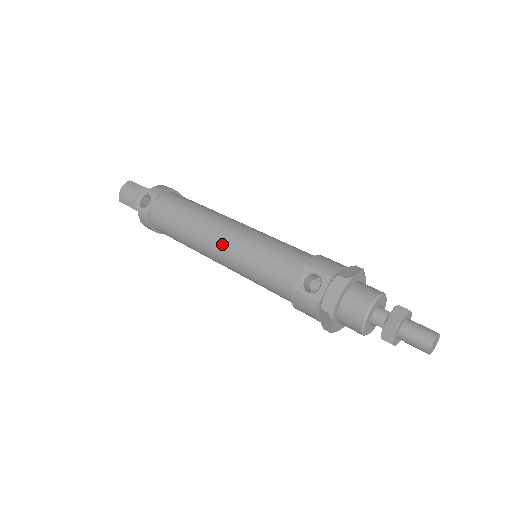
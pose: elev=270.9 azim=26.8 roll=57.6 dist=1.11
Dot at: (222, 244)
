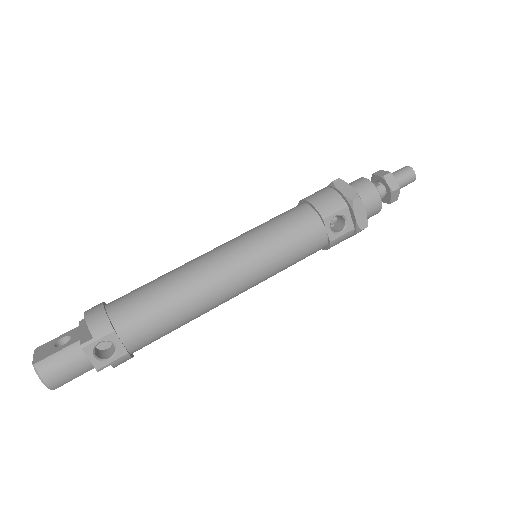
Dot at: (242, 282)
